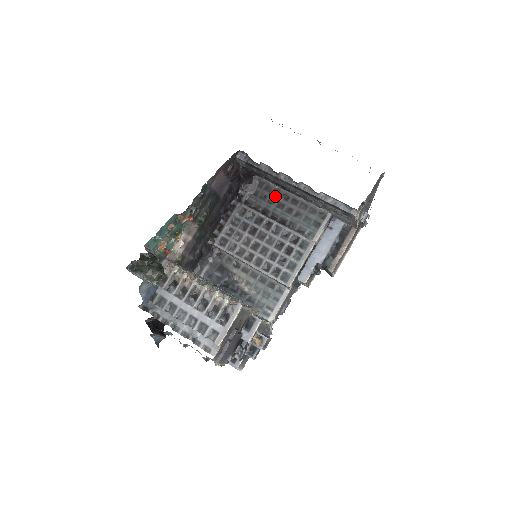
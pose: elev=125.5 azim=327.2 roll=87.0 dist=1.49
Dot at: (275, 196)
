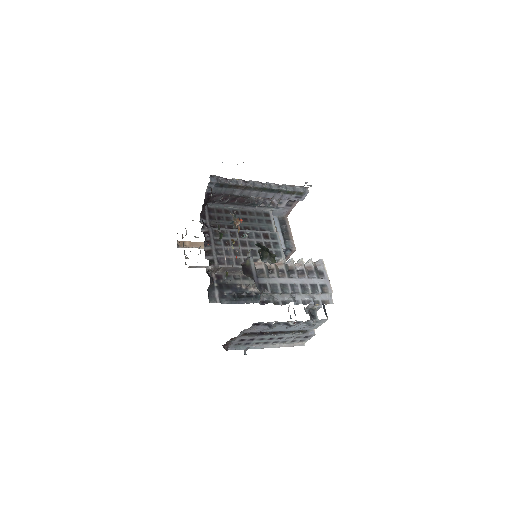
Dot at: (228, 214)
